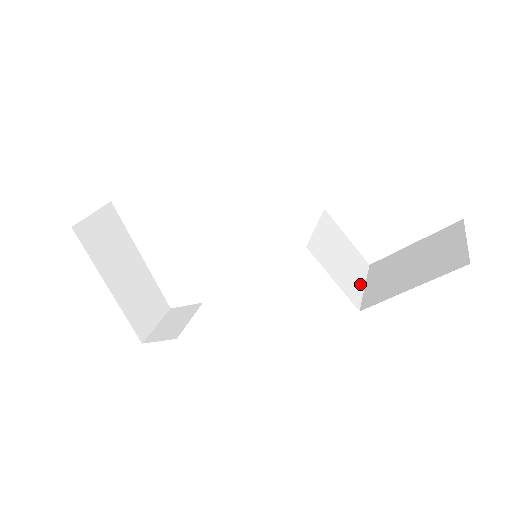
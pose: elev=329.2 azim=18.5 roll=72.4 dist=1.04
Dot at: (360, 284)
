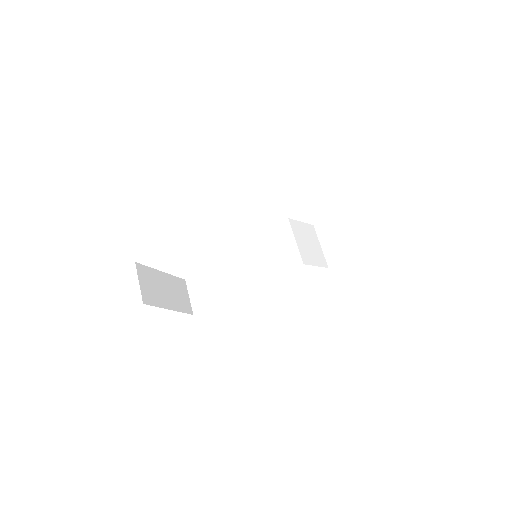
Dot at: (320, 248)
